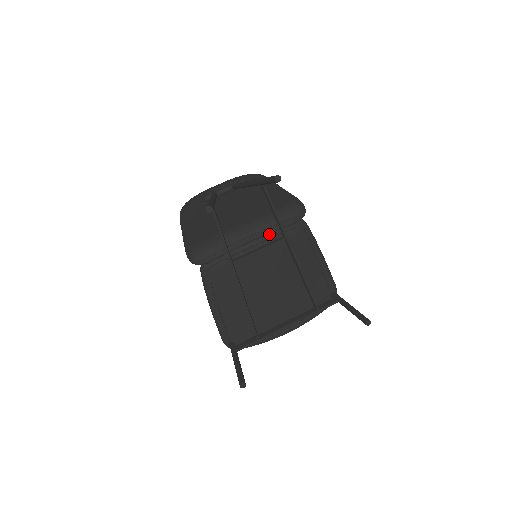
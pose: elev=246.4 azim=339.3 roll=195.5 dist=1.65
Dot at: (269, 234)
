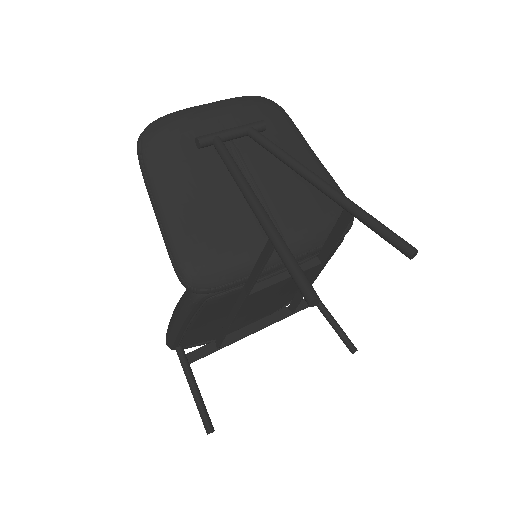
Dot at: occluded
